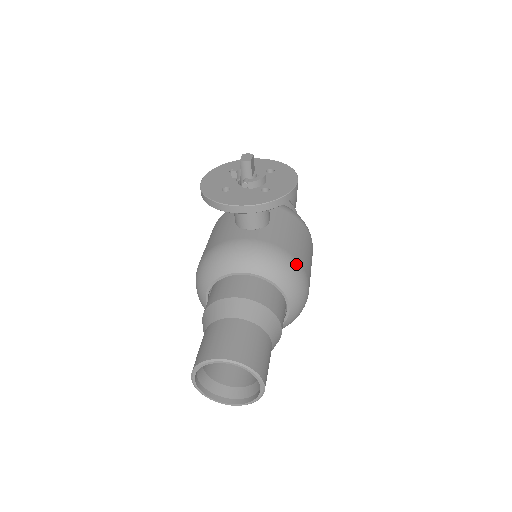
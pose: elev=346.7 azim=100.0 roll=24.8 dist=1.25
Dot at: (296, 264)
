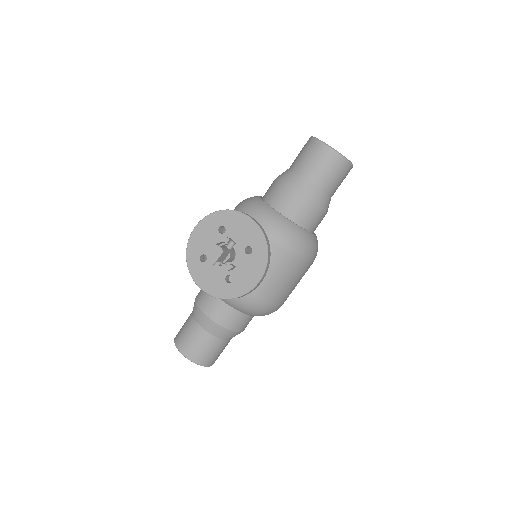
Dot at: (262, 305)
